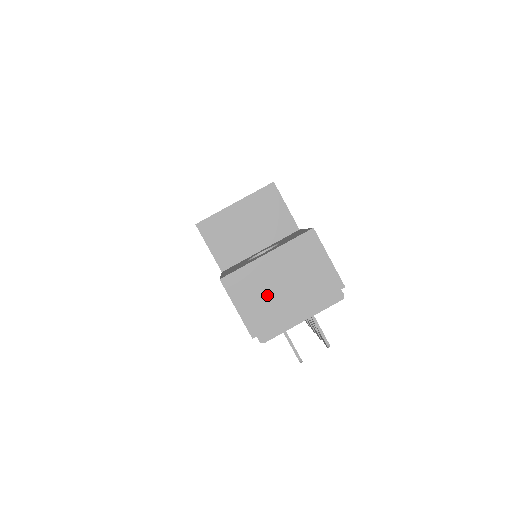
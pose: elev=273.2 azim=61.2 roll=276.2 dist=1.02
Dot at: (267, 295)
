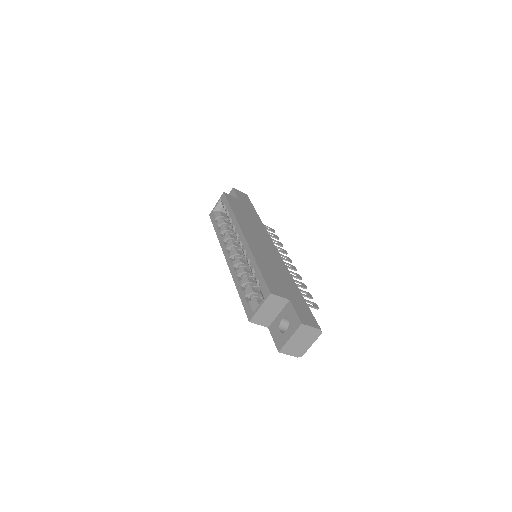
Dot at: (296, 347)
